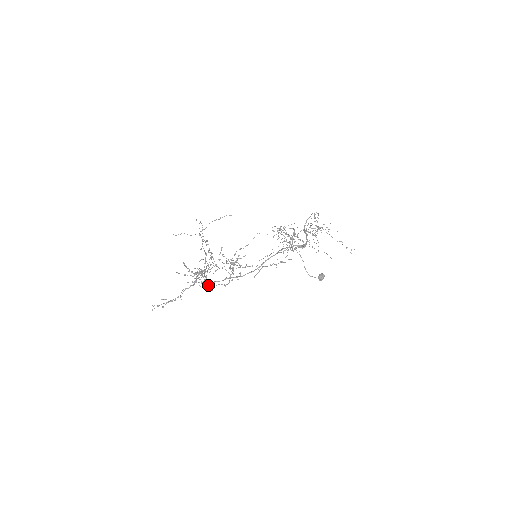
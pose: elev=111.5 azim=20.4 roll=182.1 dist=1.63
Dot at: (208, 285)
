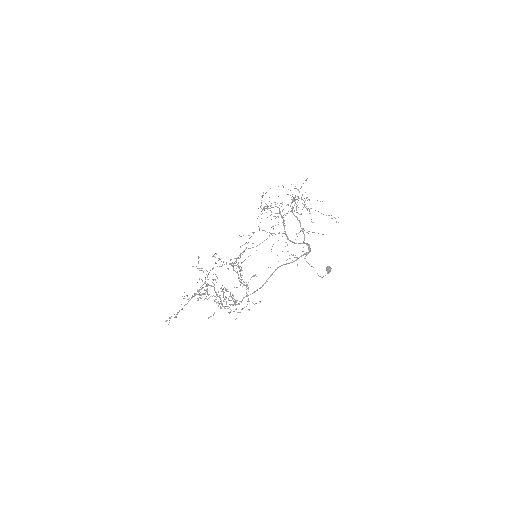
Dot at: (223, 301)
